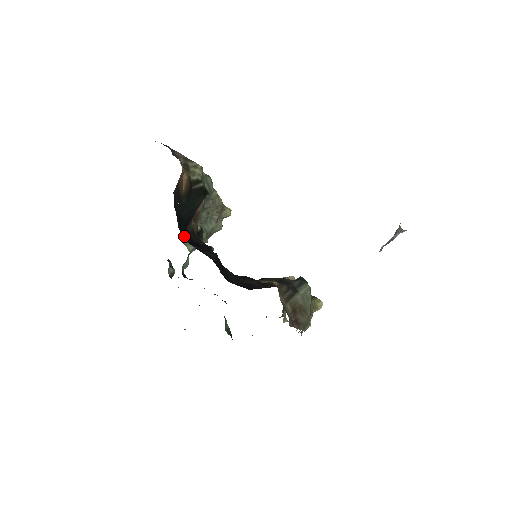
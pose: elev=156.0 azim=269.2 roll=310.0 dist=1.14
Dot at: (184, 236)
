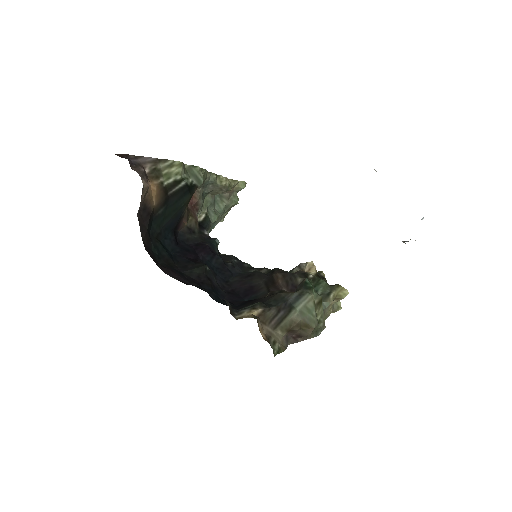
Dot at: (169, 248)
